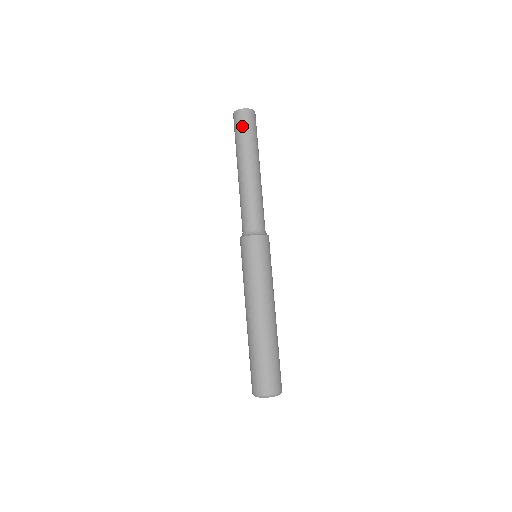
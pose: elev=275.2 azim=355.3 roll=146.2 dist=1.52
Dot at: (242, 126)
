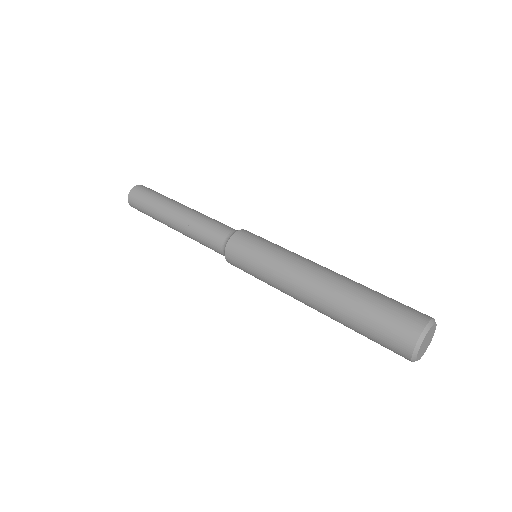
Dot at: (142, 197)
